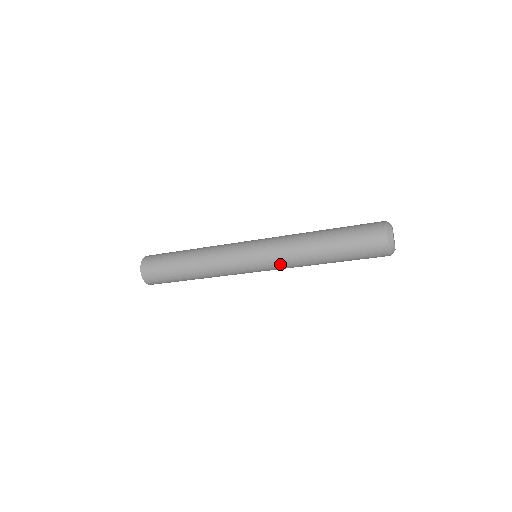
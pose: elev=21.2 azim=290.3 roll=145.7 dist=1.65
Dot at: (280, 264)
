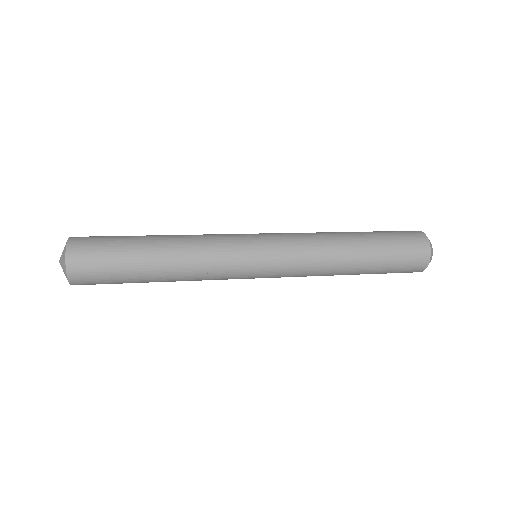
Dot at: (298, 264)
